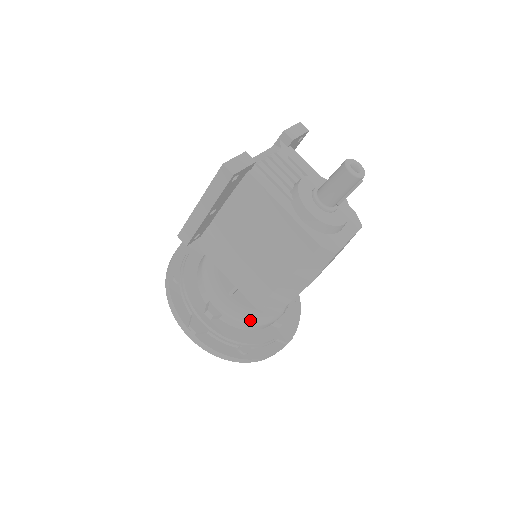
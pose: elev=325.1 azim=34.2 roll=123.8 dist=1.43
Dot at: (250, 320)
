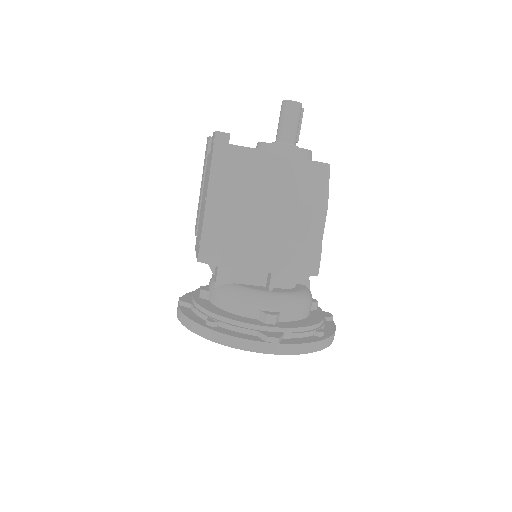
Dot at: (302, 300)
